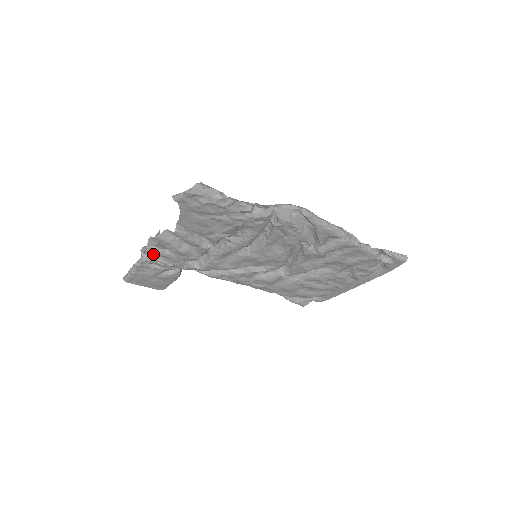
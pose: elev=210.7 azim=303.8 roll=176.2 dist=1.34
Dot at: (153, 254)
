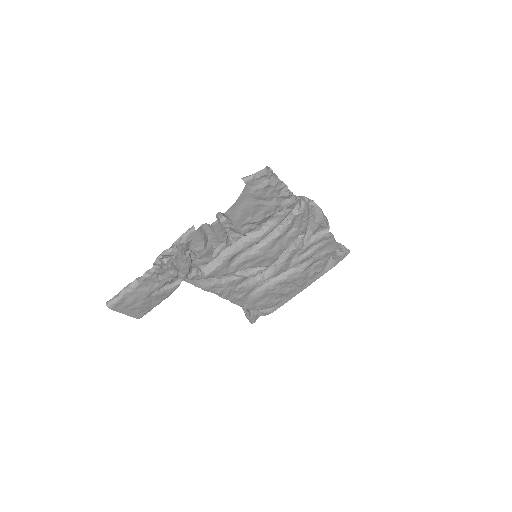
Dot at: (174, 257)
